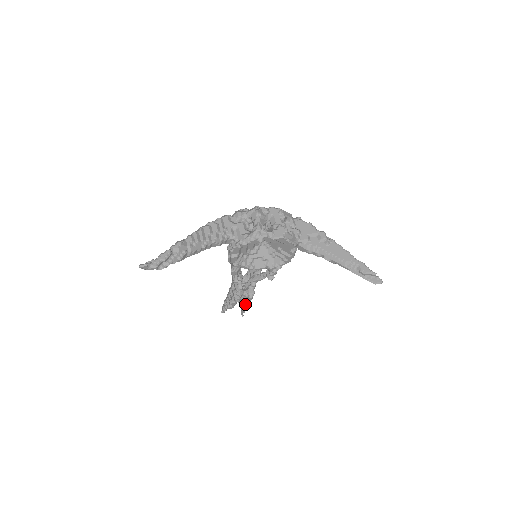
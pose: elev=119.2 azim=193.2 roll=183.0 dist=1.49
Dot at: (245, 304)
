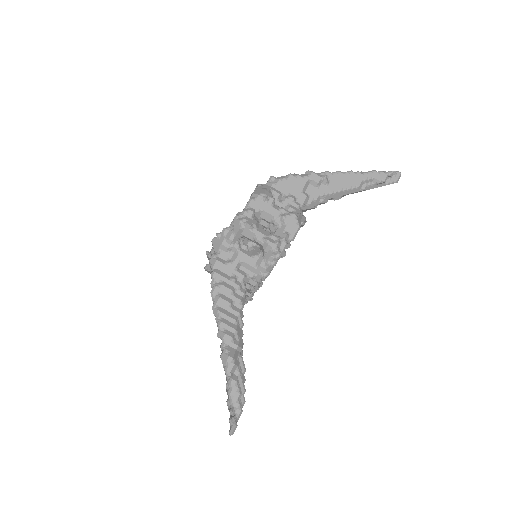
Dot at: occluded
